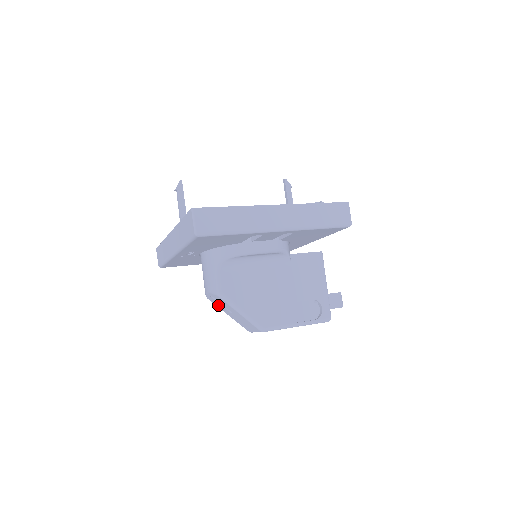
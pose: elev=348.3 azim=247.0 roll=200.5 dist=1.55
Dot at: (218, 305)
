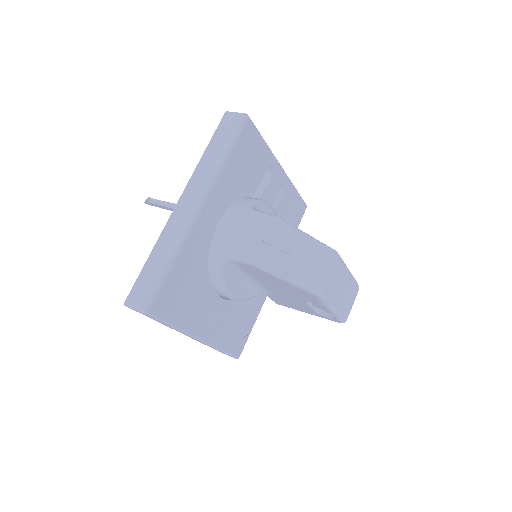
Dot at: (274, 259)
